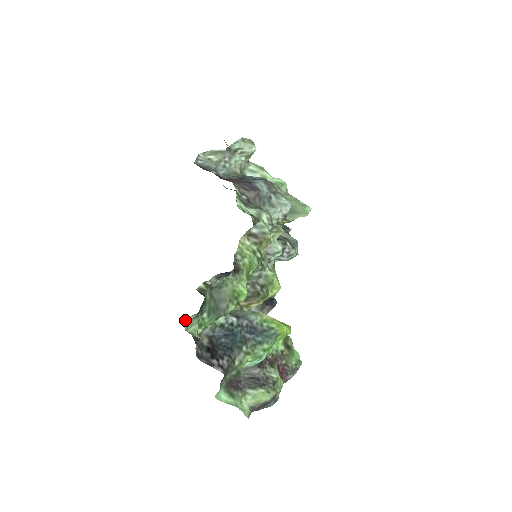
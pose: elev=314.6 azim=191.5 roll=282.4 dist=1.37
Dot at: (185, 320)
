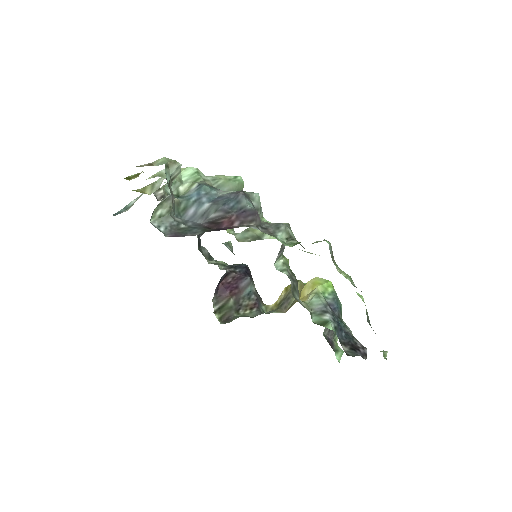
Dot at: occluded
